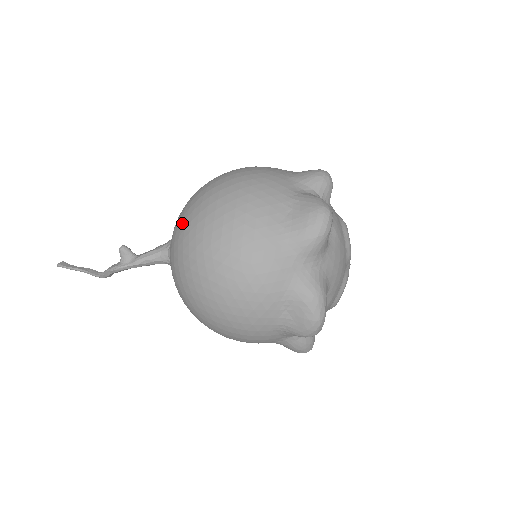
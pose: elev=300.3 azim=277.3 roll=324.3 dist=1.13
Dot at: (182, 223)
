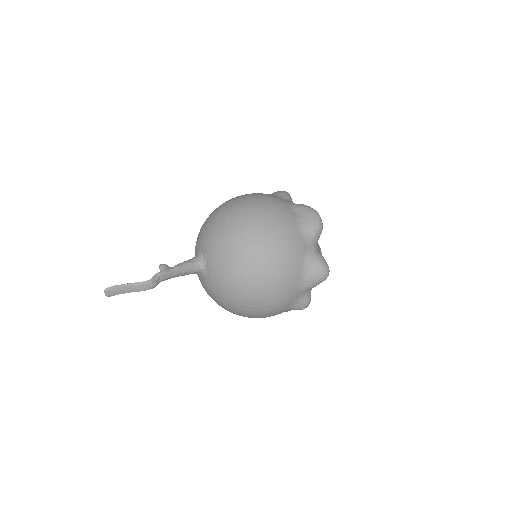
Dot at: (206, 221)
